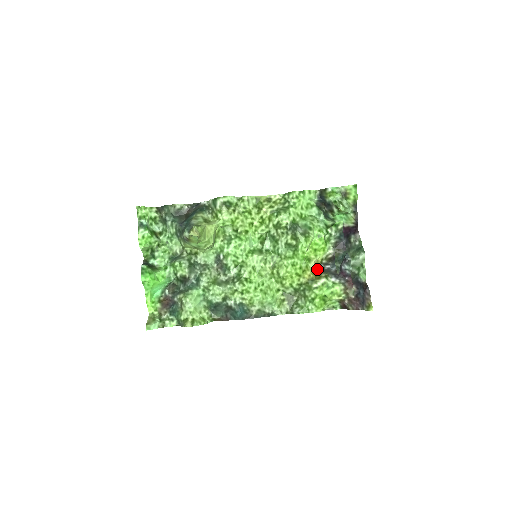
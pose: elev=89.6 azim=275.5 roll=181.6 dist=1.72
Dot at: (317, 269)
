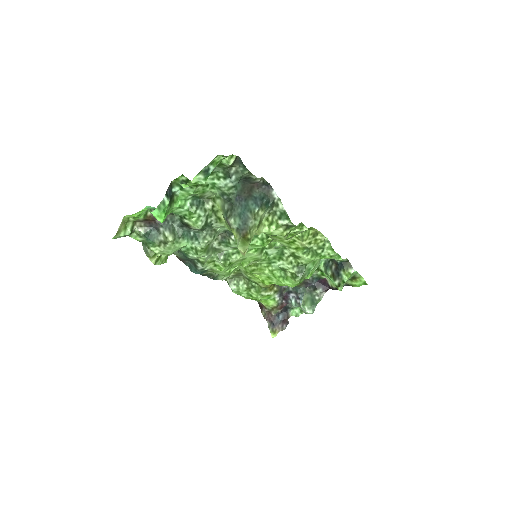
Dot at: occluded
